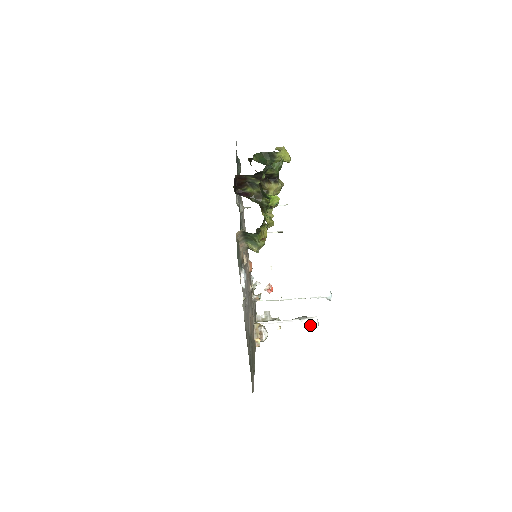
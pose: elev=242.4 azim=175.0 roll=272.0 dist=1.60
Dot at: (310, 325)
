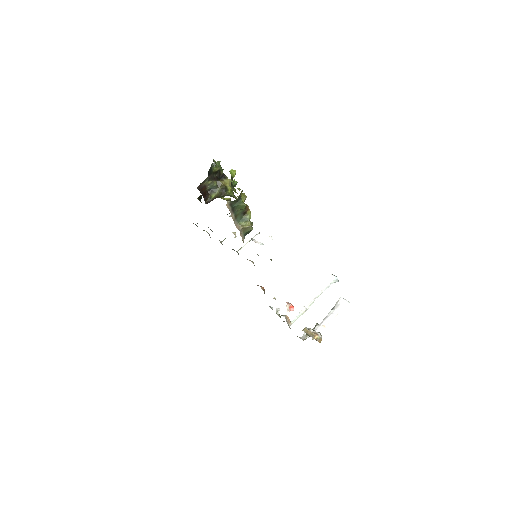
Dot at: (342, 306)
